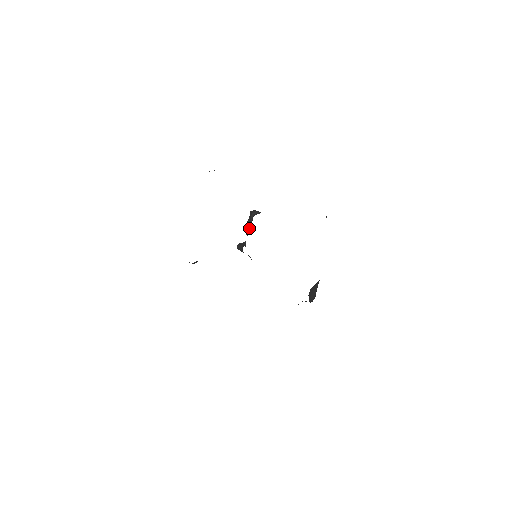
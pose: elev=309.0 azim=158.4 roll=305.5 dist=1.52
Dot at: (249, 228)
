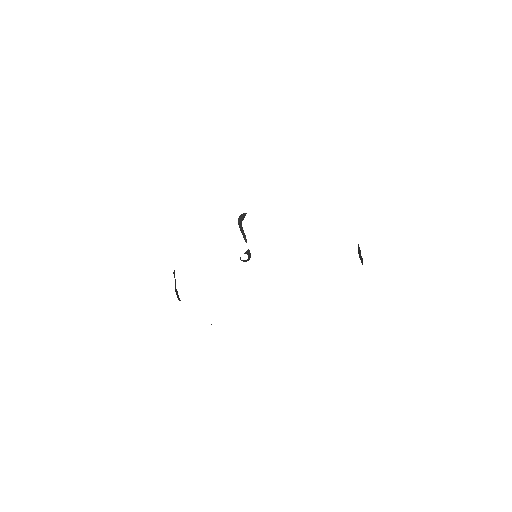
Dot at: occluded
